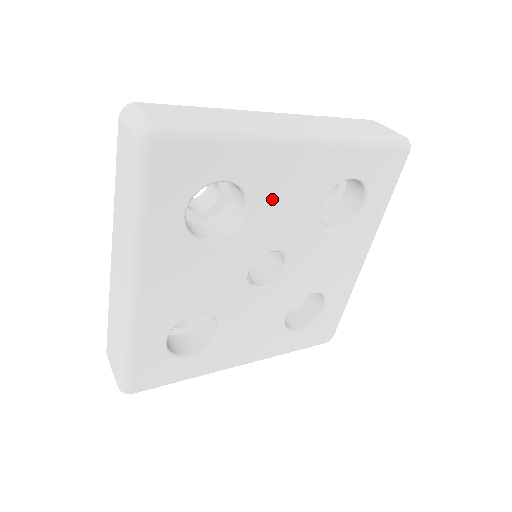
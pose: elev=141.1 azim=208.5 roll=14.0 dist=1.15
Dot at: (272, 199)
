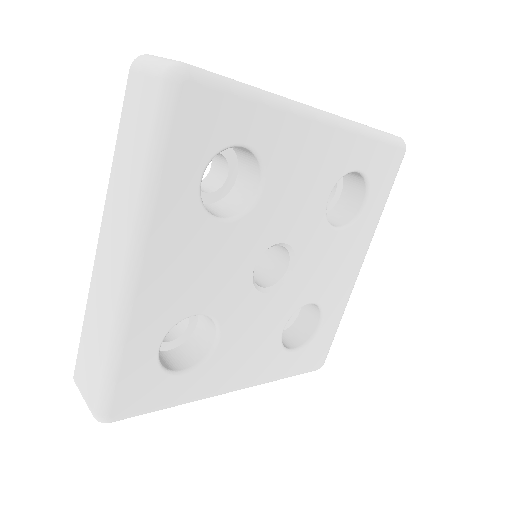
Dot at: (286, 179)
